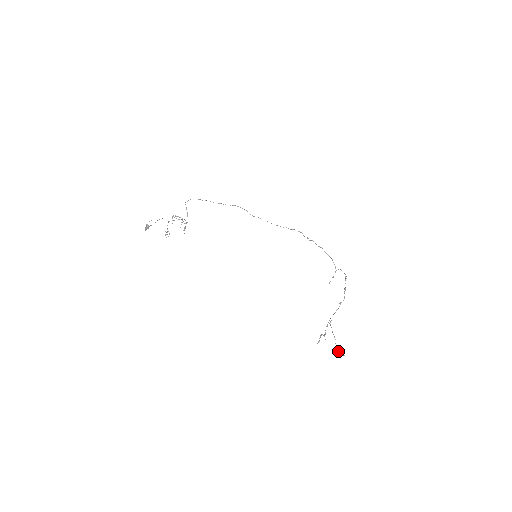
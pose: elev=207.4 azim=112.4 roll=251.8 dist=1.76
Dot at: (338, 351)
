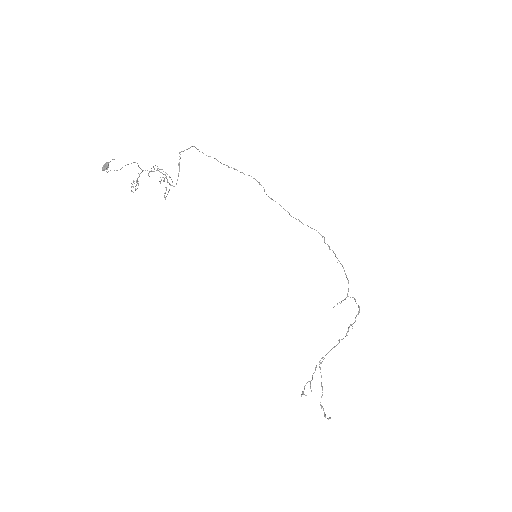
Dot at: occluded
